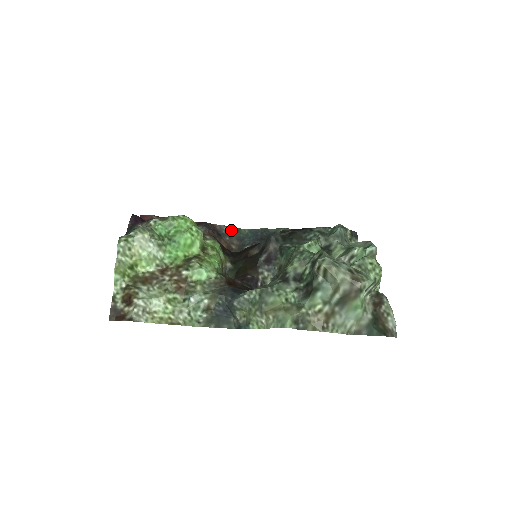
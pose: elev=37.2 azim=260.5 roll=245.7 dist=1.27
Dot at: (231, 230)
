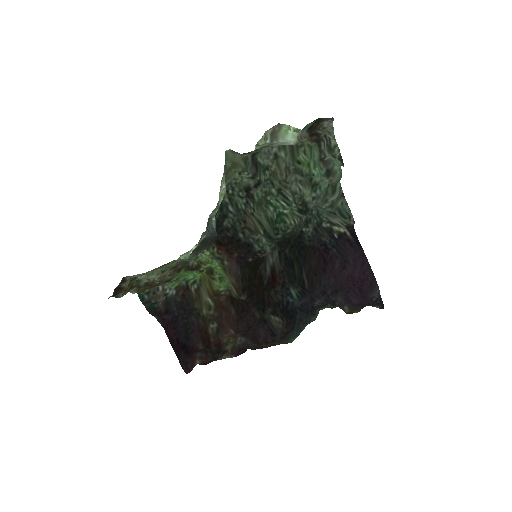
Dot at: occluded
